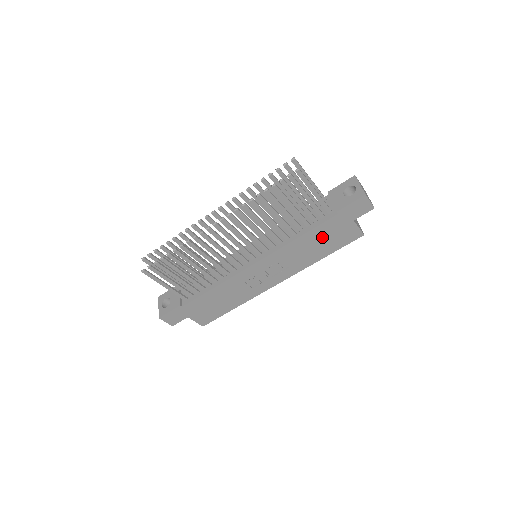
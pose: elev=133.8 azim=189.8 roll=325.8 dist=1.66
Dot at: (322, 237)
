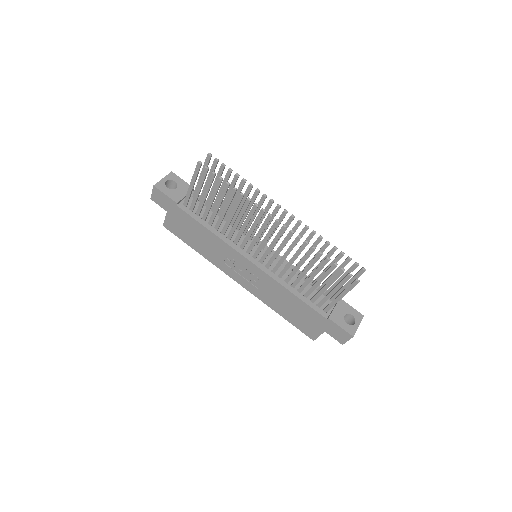
Dot at: (299, 310)
